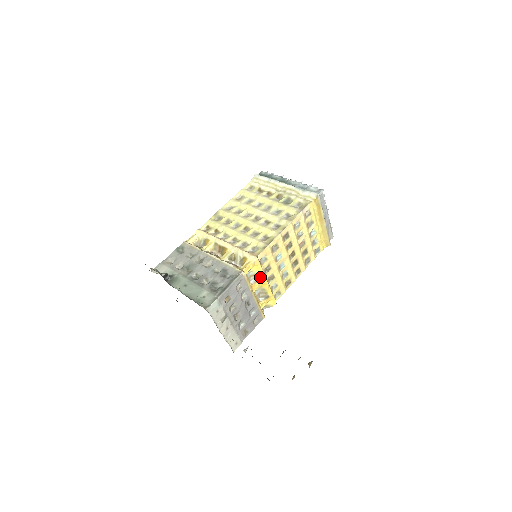
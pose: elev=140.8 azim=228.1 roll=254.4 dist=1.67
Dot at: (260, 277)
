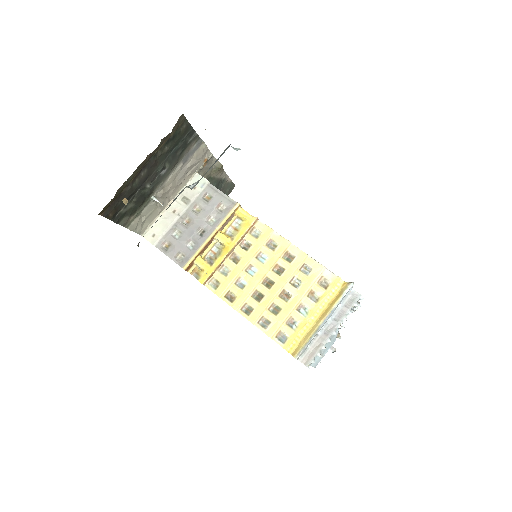
Dot at: (235, 237)
